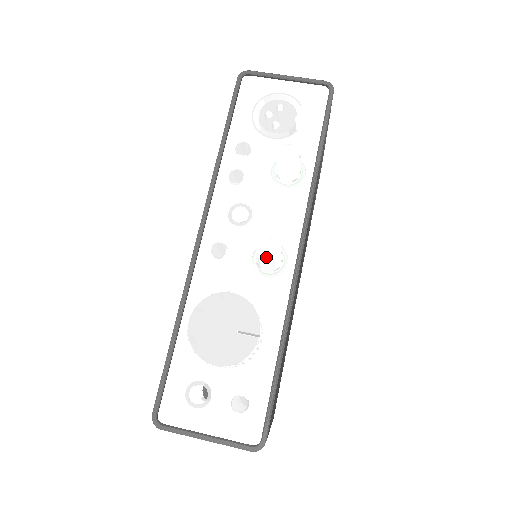
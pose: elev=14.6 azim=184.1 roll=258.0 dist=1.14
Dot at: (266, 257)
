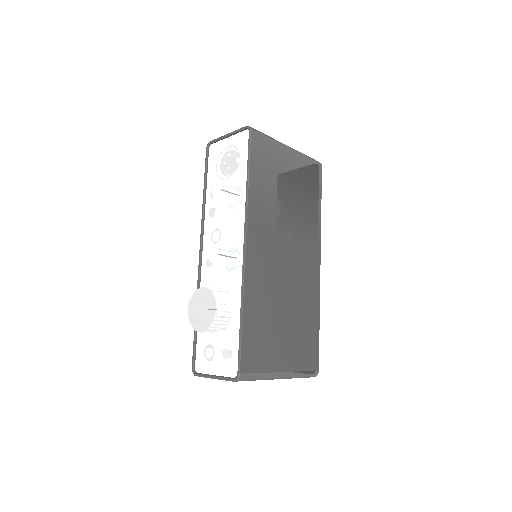
Dot at: (212, 260)
